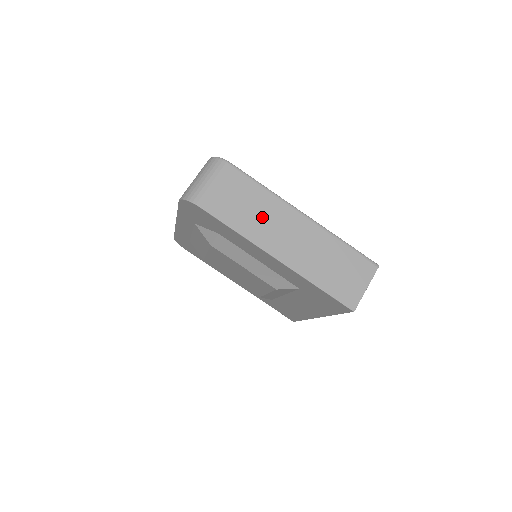
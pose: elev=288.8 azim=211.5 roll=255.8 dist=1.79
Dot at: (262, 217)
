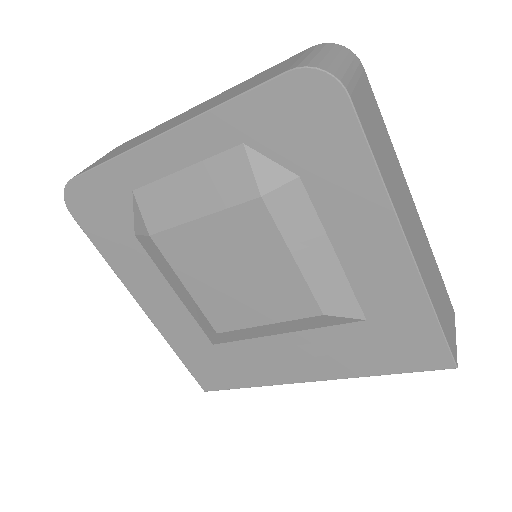
Dot at: (394, 175)
